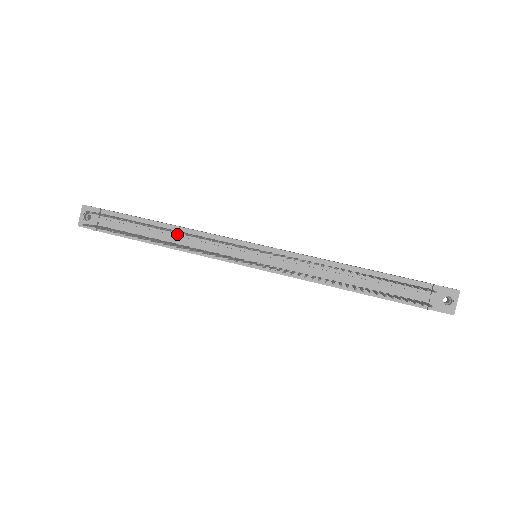
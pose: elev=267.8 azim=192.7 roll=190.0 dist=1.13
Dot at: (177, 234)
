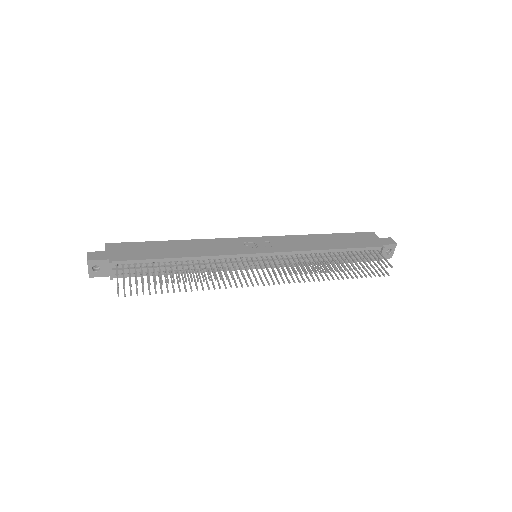
Dot at: (191, 263)
